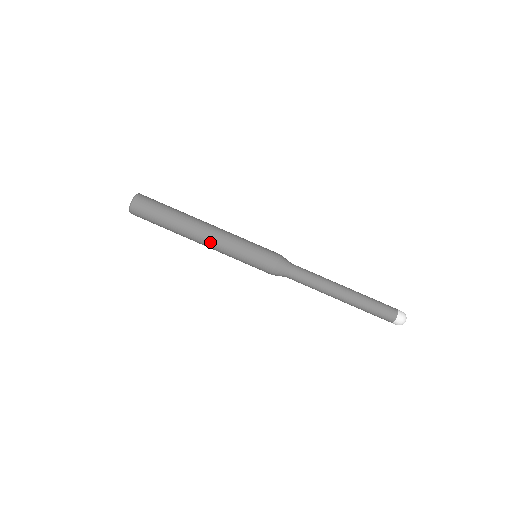
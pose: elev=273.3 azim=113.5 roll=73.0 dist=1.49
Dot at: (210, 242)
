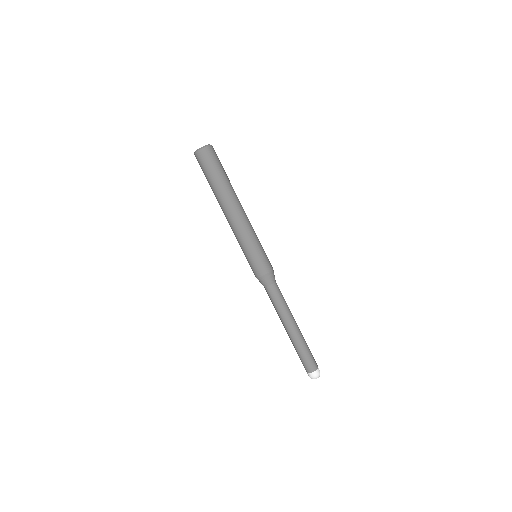
Dot at: (235, 221)
